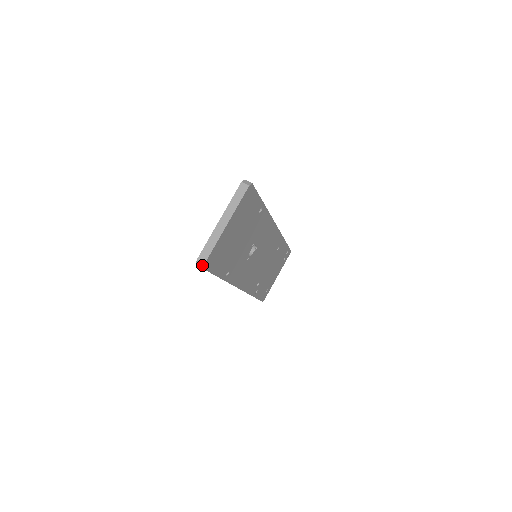
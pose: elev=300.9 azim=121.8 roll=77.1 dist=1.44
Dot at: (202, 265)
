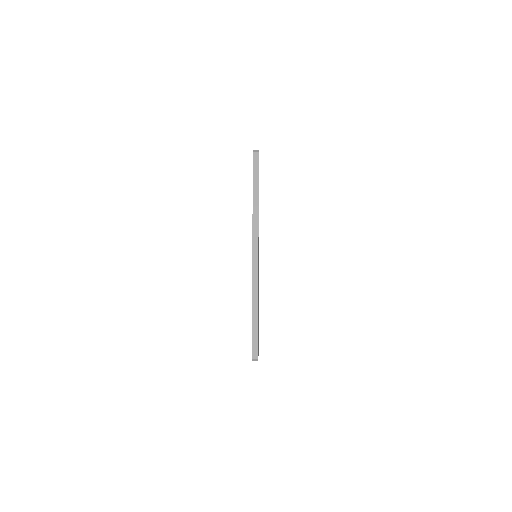
Dot at: (257, 150)
